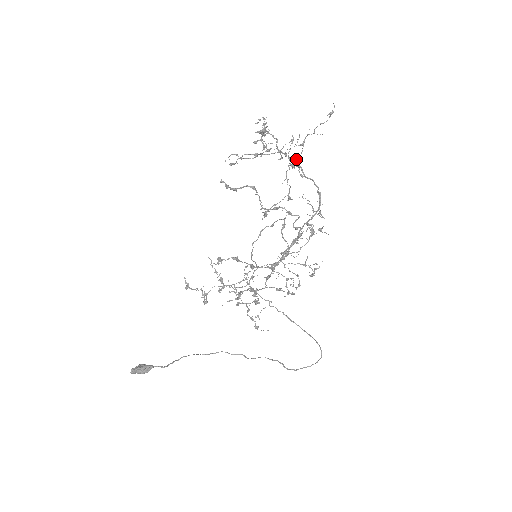
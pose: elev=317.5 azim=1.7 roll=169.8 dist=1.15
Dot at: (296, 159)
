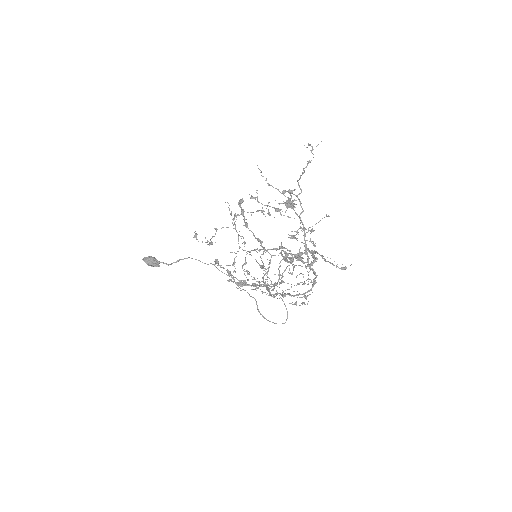
Dot at: (307, 248)
